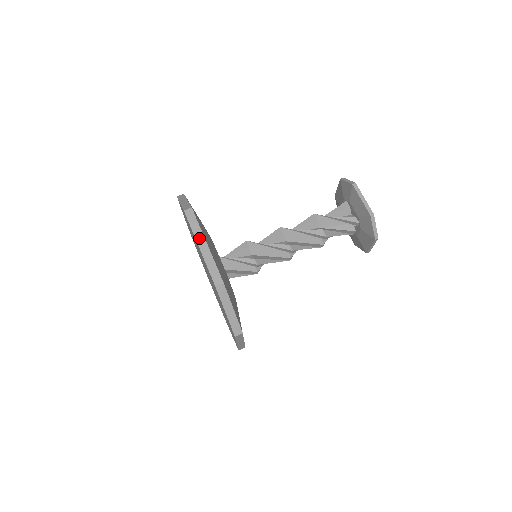
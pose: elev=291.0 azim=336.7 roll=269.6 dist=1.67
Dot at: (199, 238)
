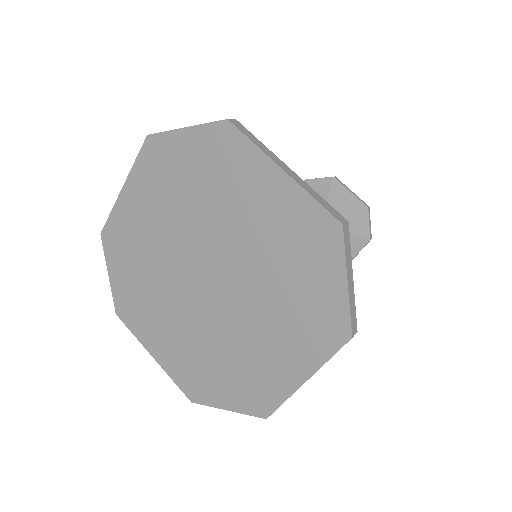
Dot at: (274, 158)
